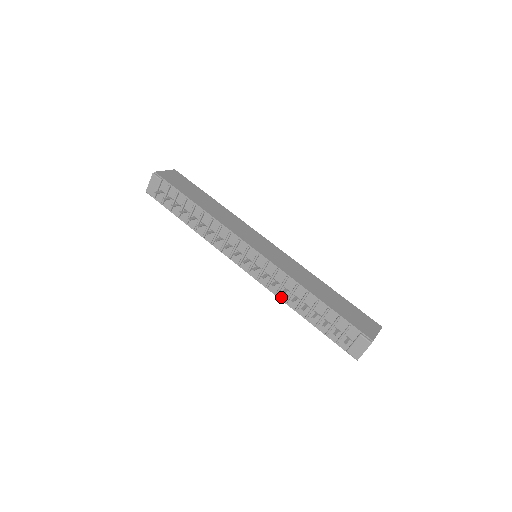
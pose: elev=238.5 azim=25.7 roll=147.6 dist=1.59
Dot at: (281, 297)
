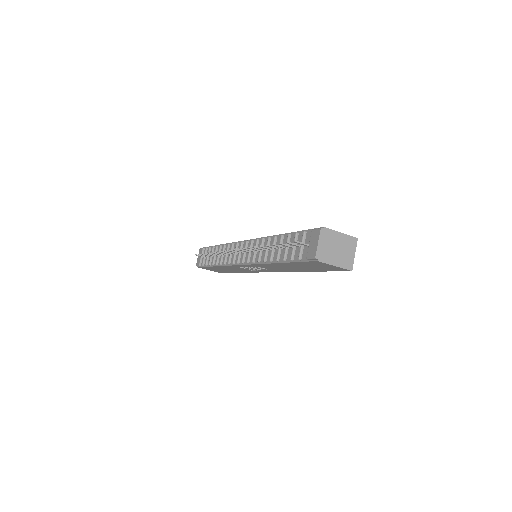
Dot at: (262, 261)
